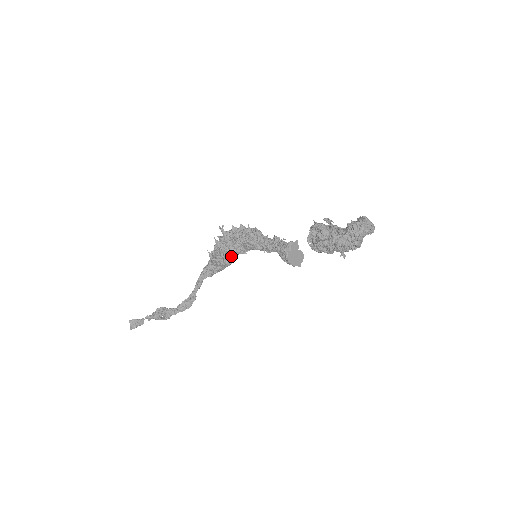
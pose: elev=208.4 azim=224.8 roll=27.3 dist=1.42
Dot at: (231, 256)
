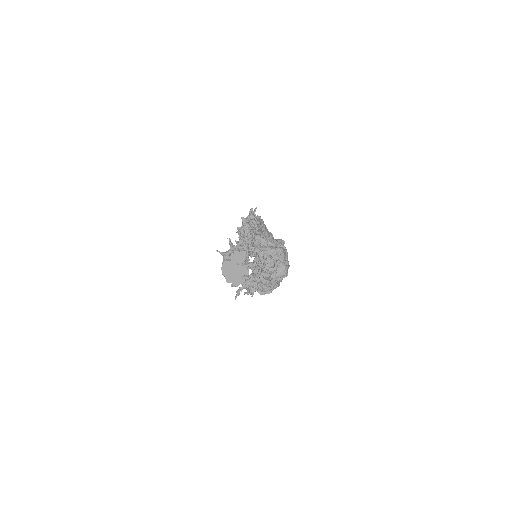
Dot at: occluded
